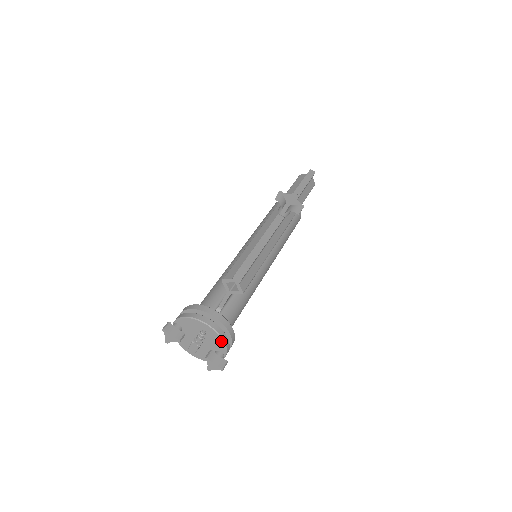
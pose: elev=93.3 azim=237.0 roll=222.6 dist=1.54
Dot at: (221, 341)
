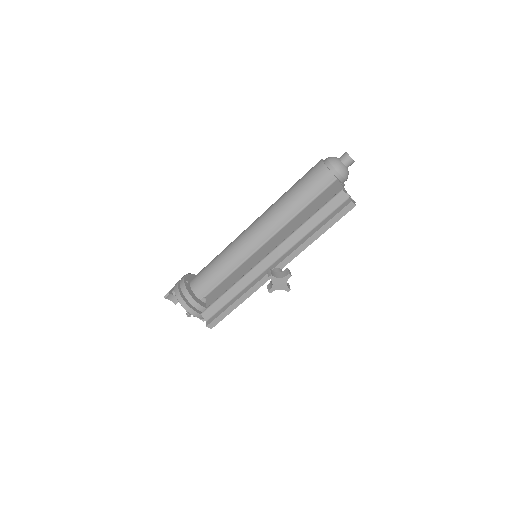
Dot at: occluded
